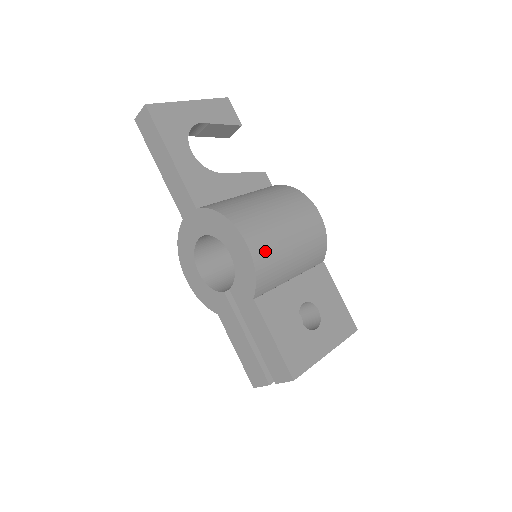
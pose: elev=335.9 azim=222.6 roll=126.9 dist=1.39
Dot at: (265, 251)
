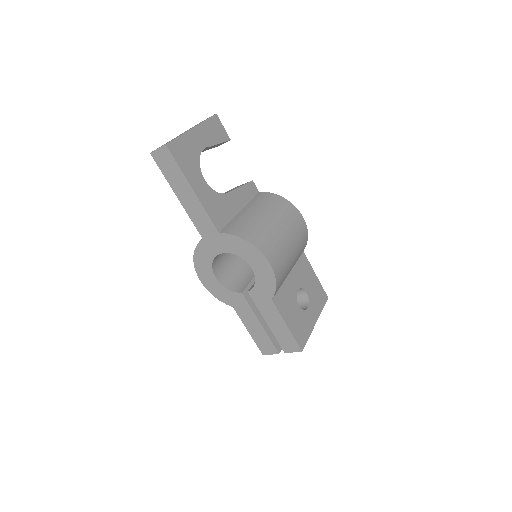
Dot at: (280, 264)
